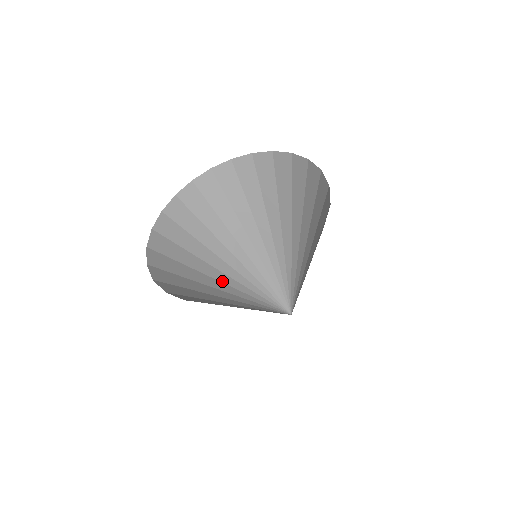
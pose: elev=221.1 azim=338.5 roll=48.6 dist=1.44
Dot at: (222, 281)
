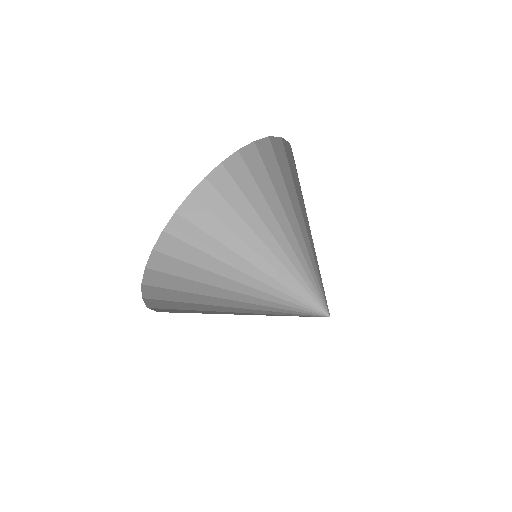
Dot at: (239, 281)
